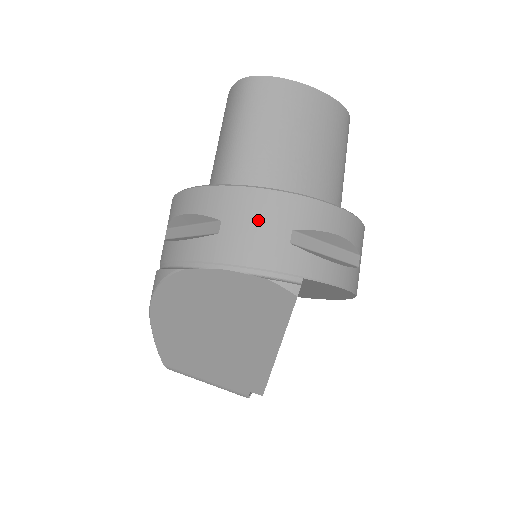
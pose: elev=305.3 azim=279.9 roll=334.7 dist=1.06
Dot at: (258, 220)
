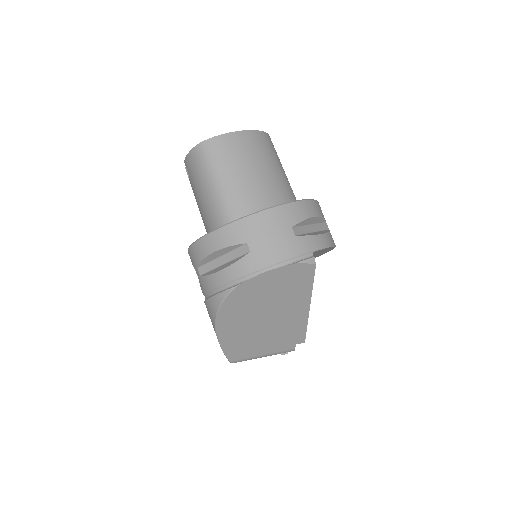
Dot at: (270, 231)
